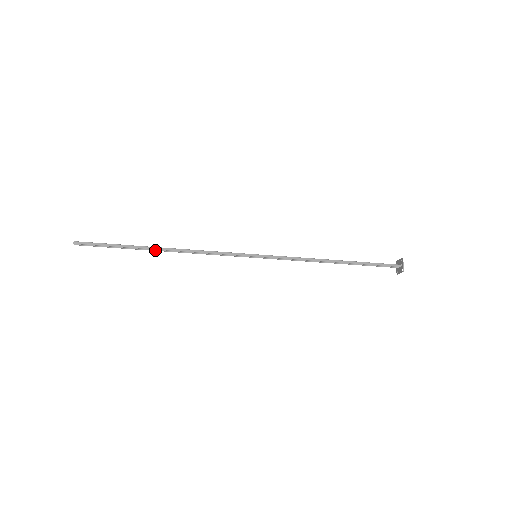
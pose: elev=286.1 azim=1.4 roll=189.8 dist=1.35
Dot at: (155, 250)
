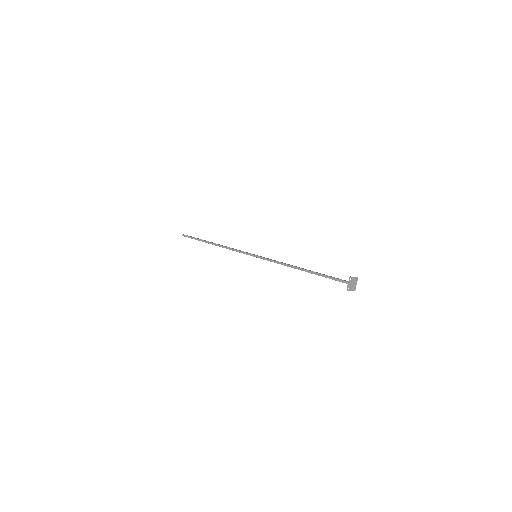
Dot at: occluded
